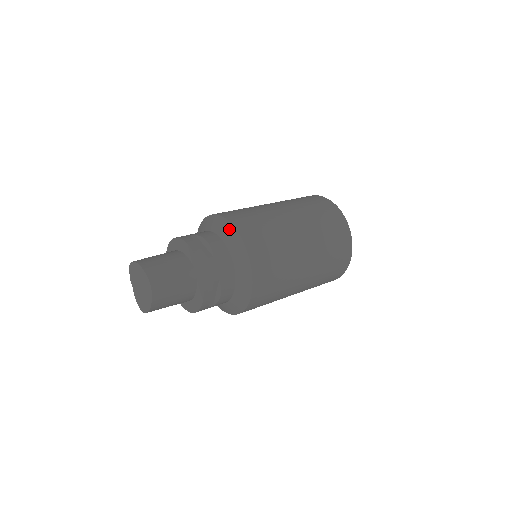
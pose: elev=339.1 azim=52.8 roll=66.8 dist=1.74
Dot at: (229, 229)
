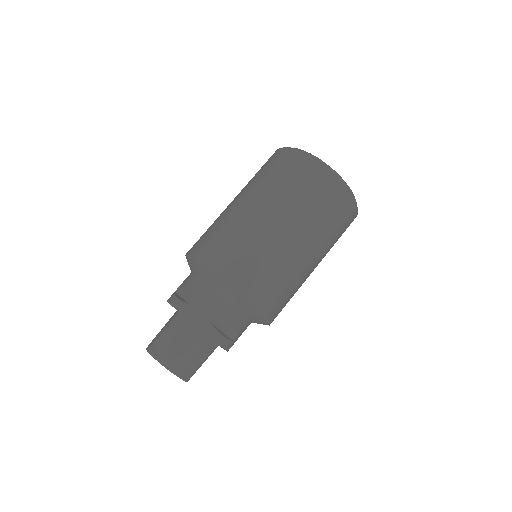
Dot at: (252, 312)
